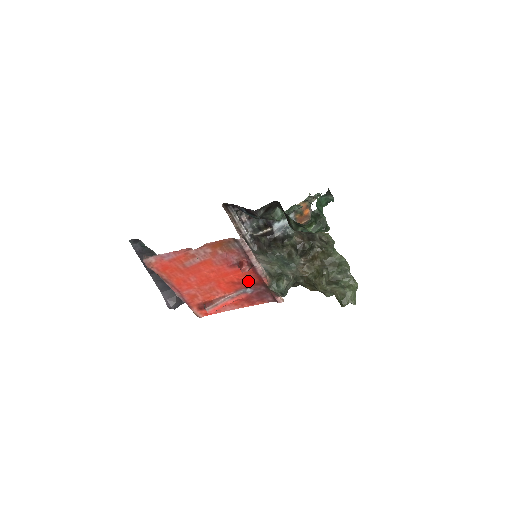
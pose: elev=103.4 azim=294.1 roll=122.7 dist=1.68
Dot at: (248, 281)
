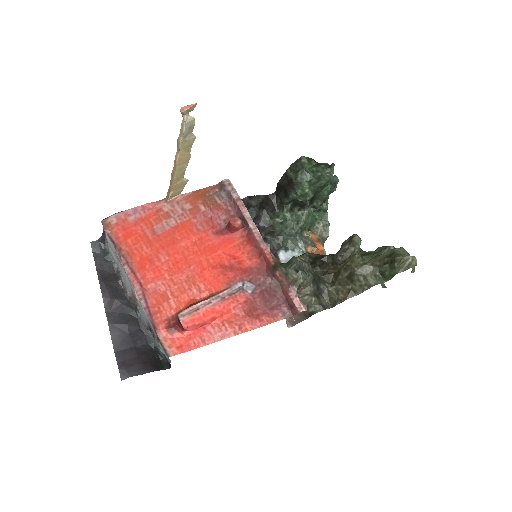
Dot at: (244, 265)
